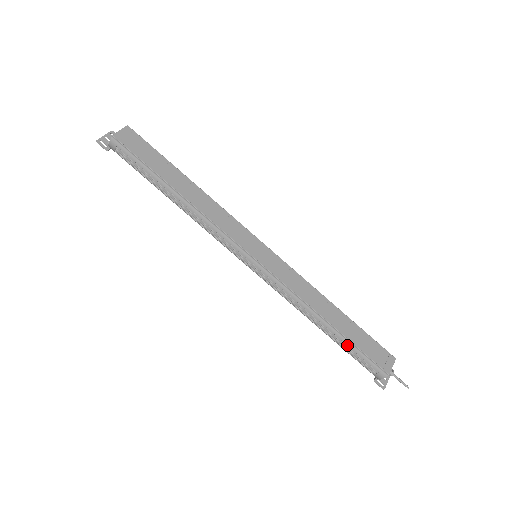
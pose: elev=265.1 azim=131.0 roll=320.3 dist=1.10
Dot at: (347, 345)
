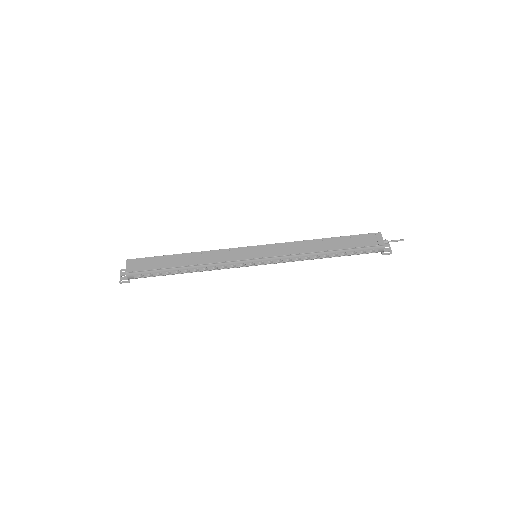
Dot at: (348, 252)
